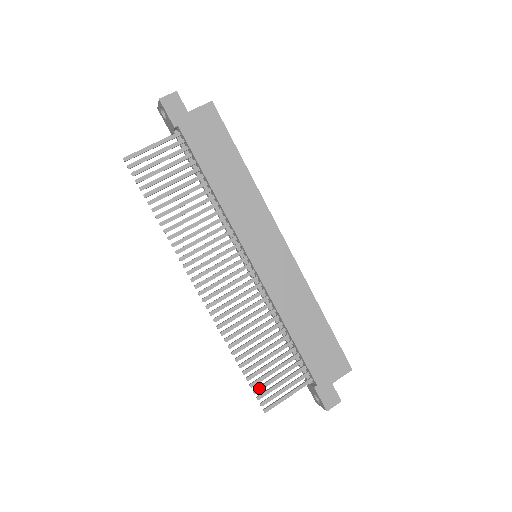
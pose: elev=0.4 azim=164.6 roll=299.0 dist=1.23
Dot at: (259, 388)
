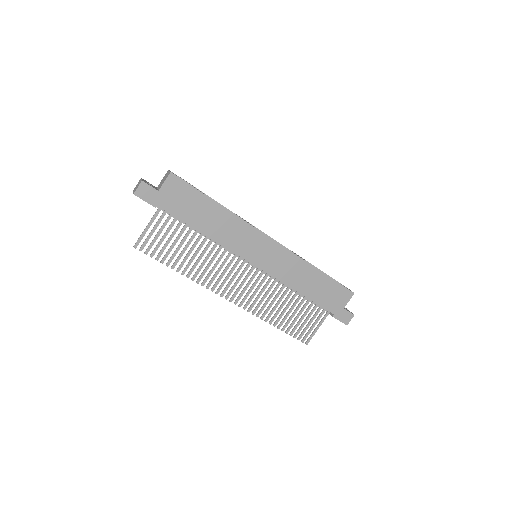
Dot at: (296, 334)
